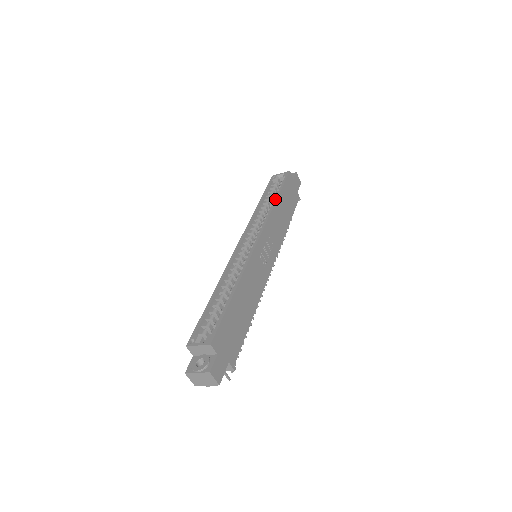
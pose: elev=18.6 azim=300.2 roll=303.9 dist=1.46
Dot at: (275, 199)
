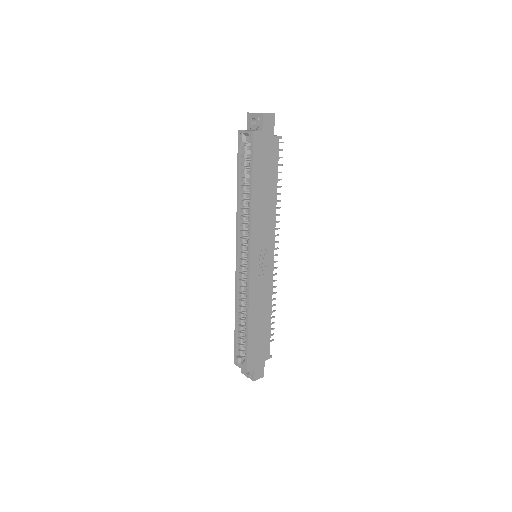
Dot at: (250, 195)
